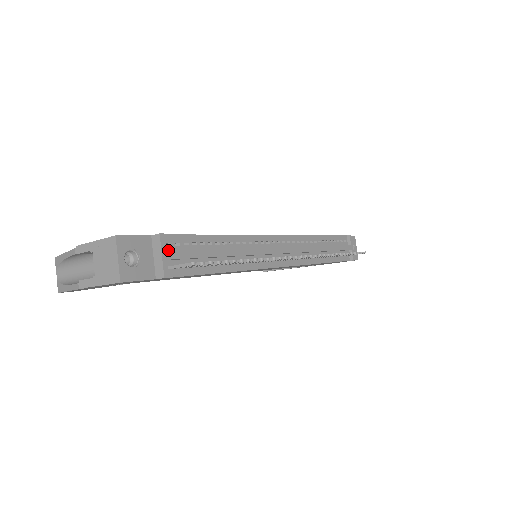
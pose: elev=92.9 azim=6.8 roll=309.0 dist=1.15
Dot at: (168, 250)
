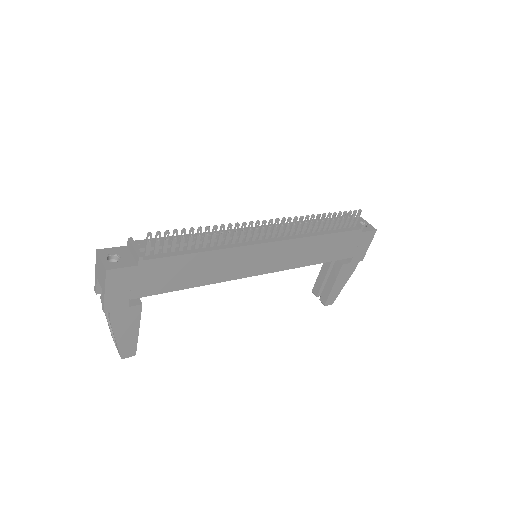
Dot at: (141, 247)
